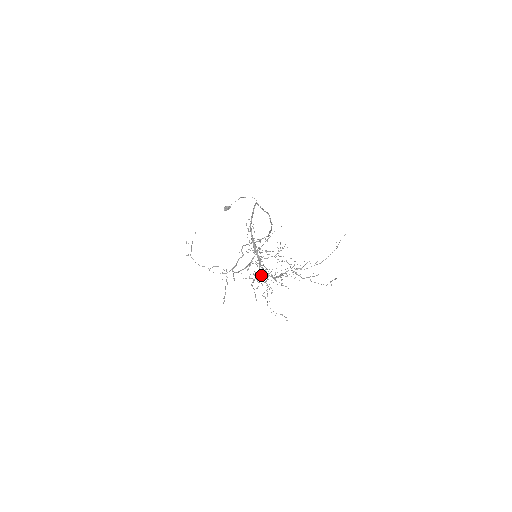
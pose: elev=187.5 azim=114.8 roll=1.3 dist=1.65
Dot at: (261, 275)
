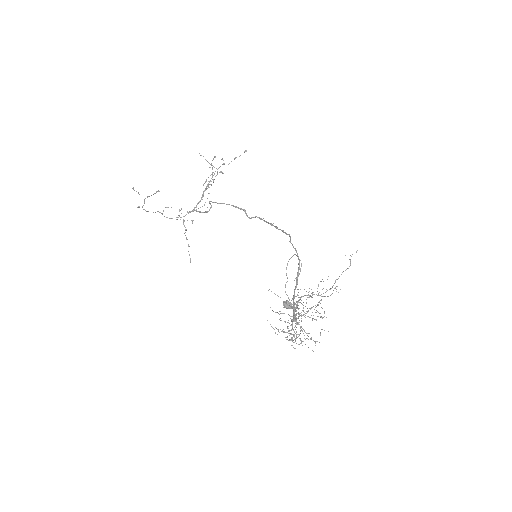
Dot at: occluded
